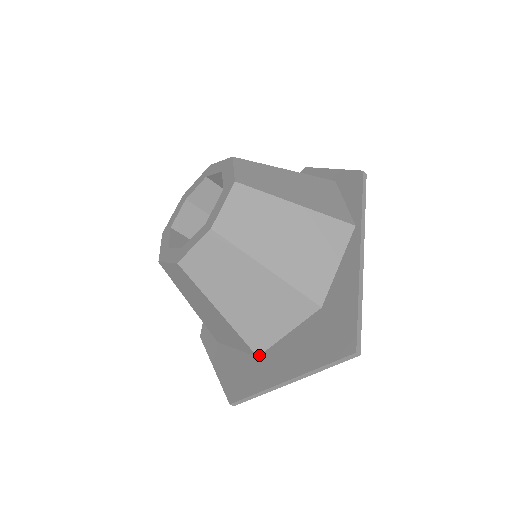
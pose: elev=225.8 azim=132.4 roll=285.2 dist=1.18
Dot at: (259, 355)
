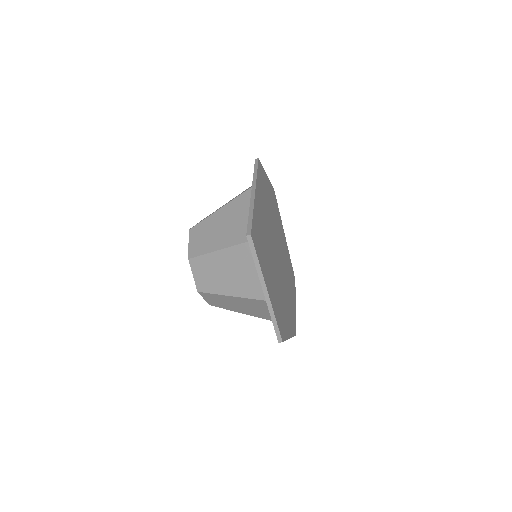
Dot at: occluded
